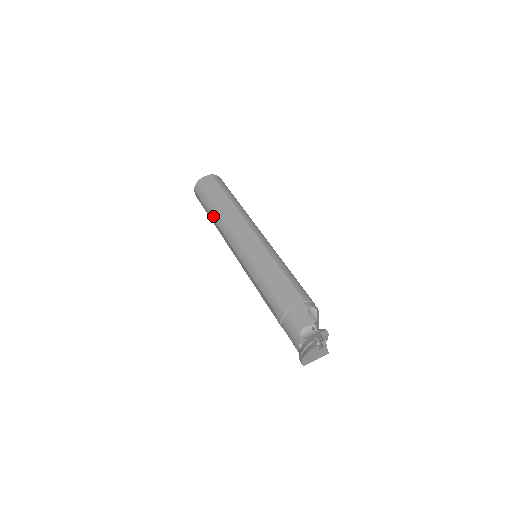
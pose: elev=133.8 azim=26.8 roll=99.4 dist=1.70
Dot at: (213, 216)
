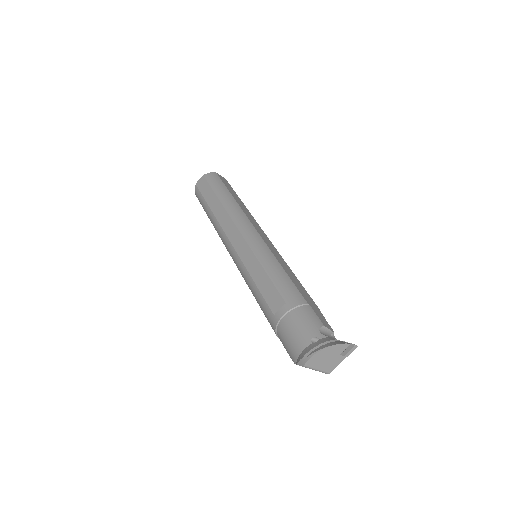
Dot at: (223, 200)
